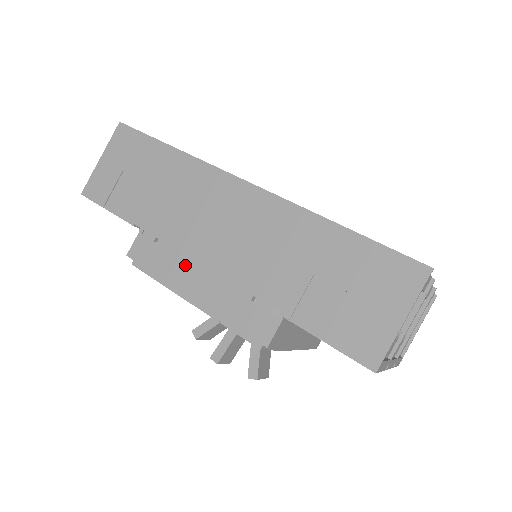
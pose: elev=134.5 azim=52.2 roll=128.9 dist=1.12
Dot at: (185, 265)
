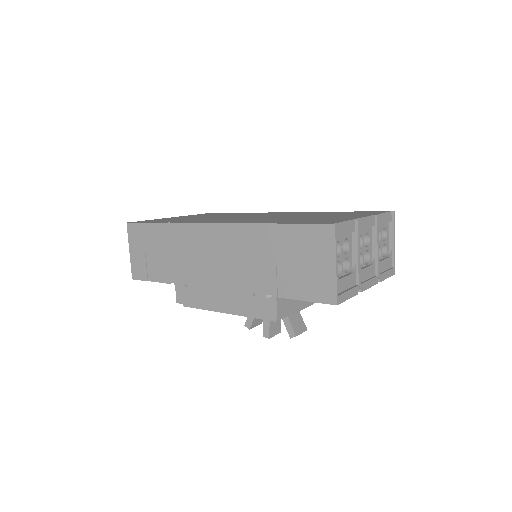
Dot at: (209, 292)
